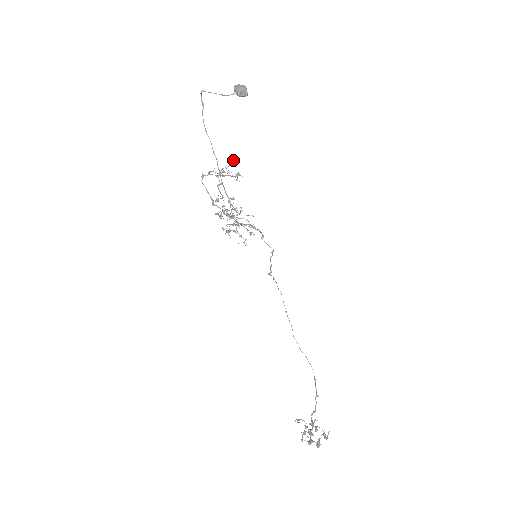
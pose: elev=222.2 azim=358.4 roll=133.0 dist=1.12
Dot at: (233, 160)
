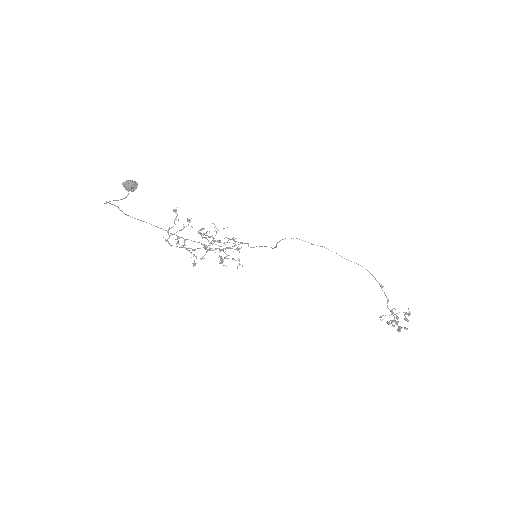
Dot at: (175, 211)
